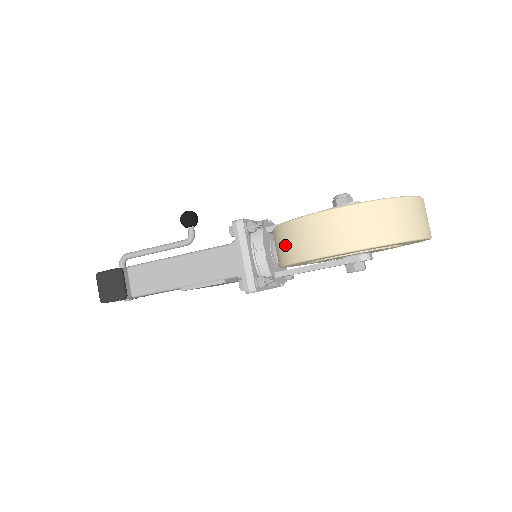
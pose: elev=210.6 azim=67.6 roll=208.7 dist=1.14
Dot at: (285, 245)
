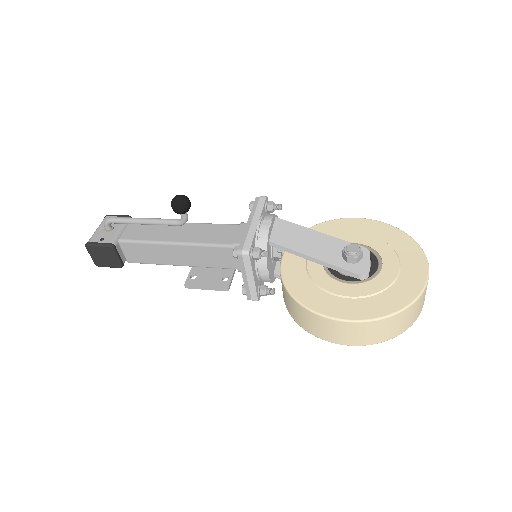
Dot at: (295, 312)
